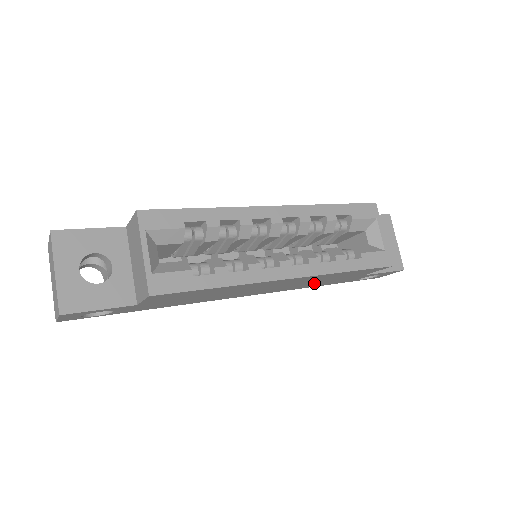
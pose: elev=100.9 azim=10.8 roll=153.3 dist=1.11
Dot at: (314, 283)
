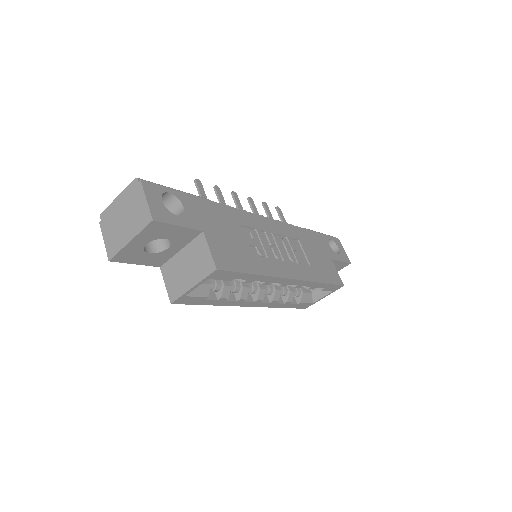
Dot at: occluded
